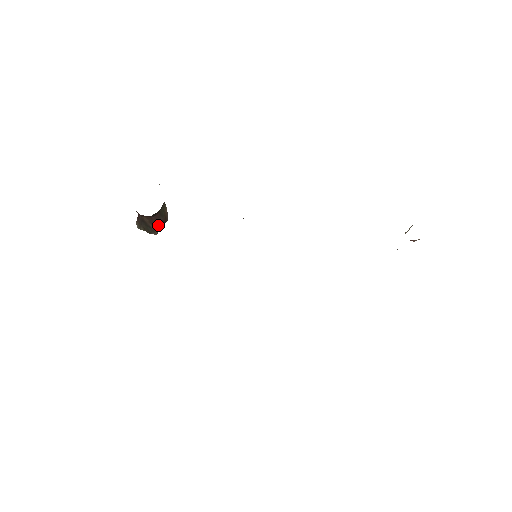
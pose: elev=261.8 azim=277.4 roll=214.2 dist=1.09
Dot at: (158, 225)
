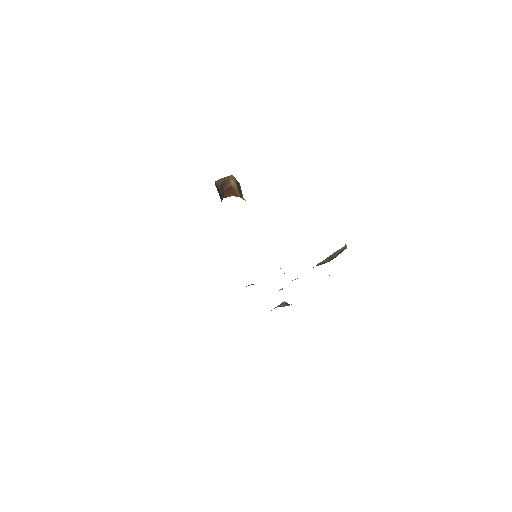
Dot at: occluded
